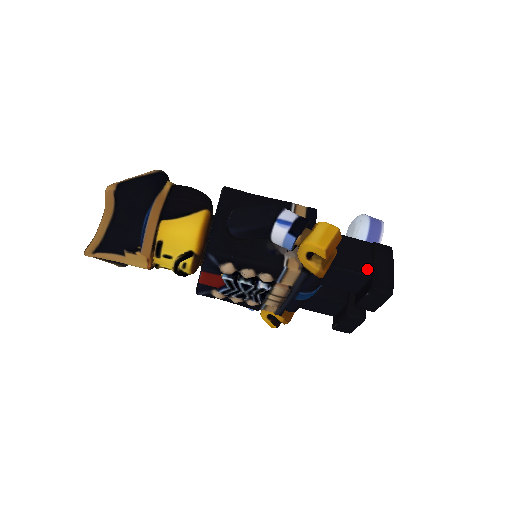
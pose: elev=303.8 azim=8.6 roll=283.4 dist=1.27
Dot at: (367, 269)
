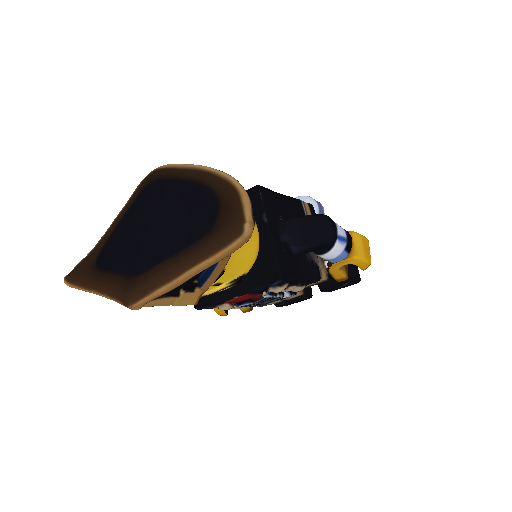
Dot at: occluded
